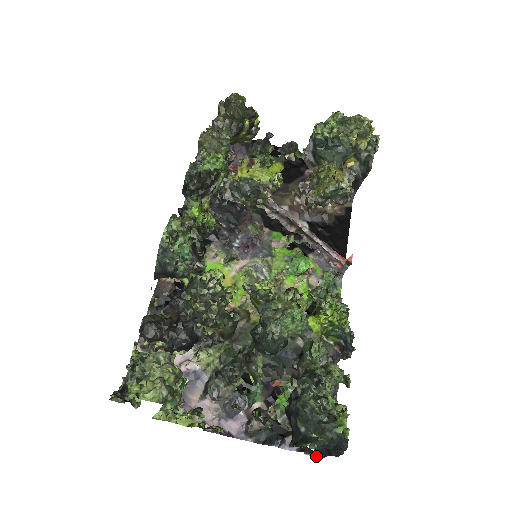
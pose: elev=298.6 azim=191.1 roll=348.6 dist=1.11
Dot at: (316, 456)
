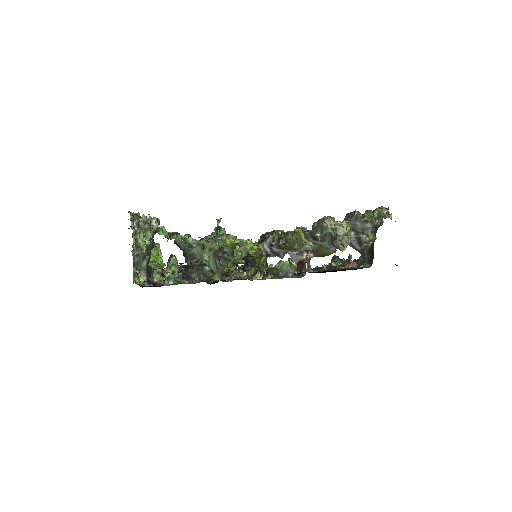
Dot at: (149, 285)
